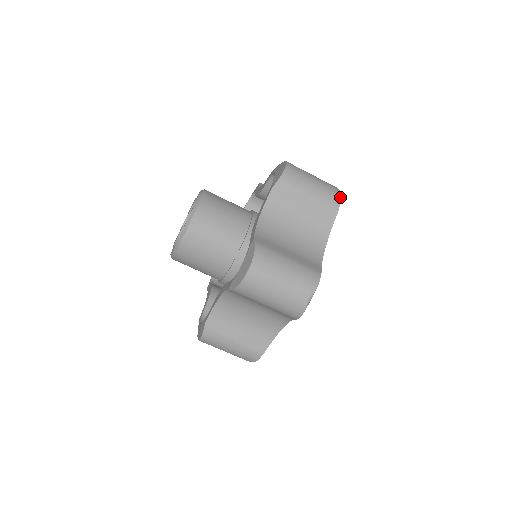
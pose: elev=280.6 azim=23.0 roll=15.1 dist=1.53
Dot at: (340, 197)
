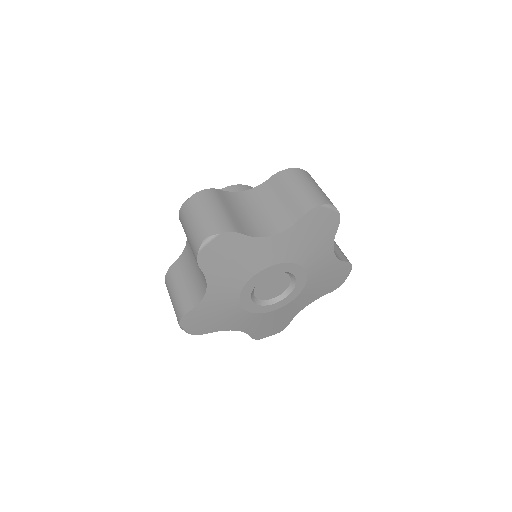
Dot at: (321, 204)
